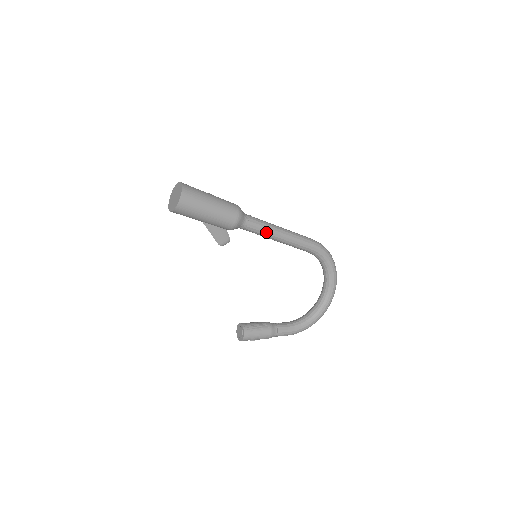
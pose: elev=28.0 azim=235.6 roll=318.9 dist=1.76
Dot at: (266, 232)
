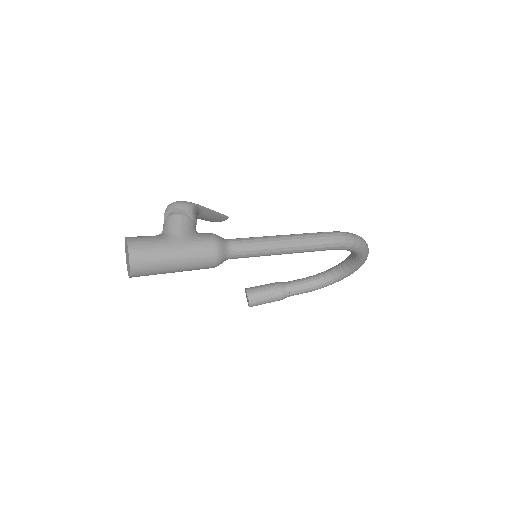
Dot at: occluded
